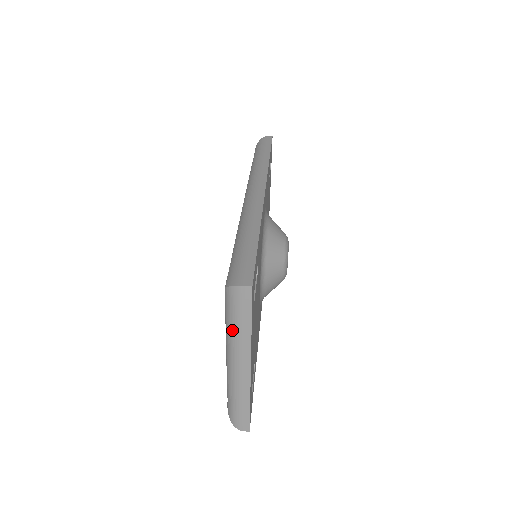
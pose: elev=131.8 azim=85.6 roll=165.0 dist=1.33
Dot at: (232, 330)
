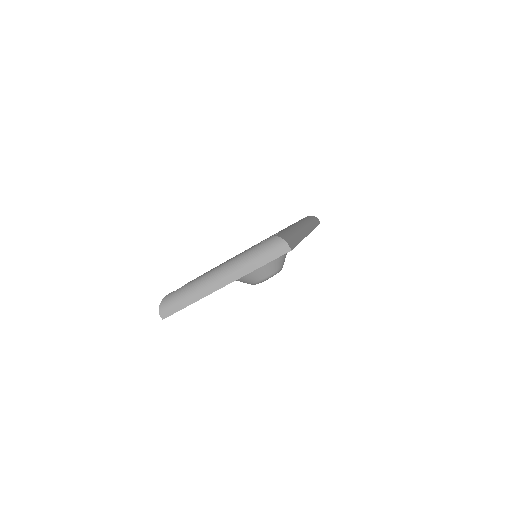
Dot at: (247, 257)
